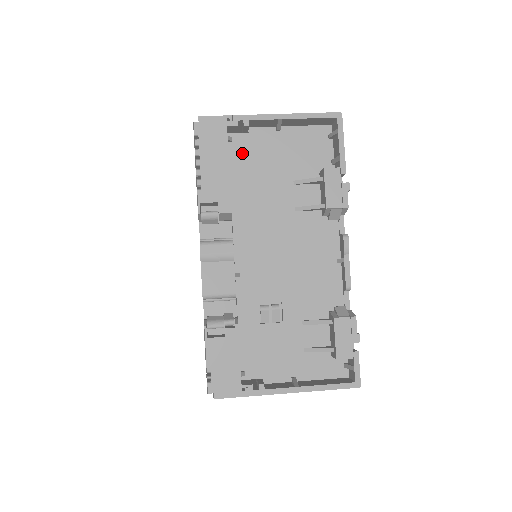
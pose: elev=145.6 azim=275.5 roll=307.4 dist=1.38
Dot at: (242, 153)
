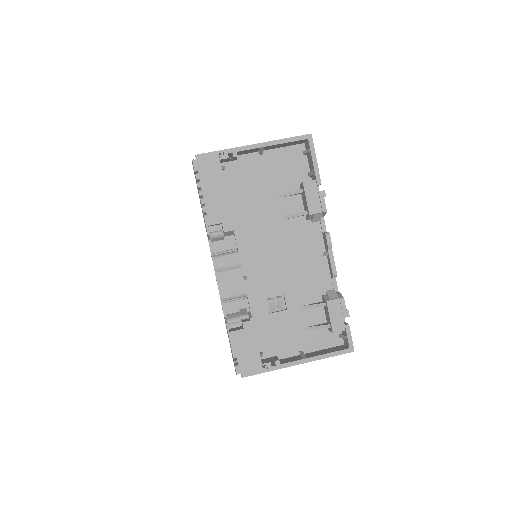
Dot at: (234, 178)
